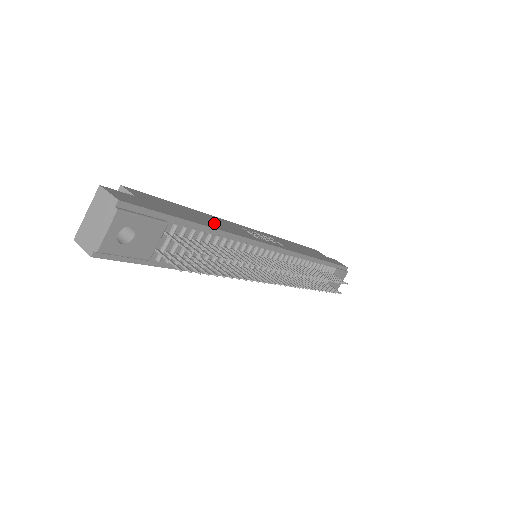
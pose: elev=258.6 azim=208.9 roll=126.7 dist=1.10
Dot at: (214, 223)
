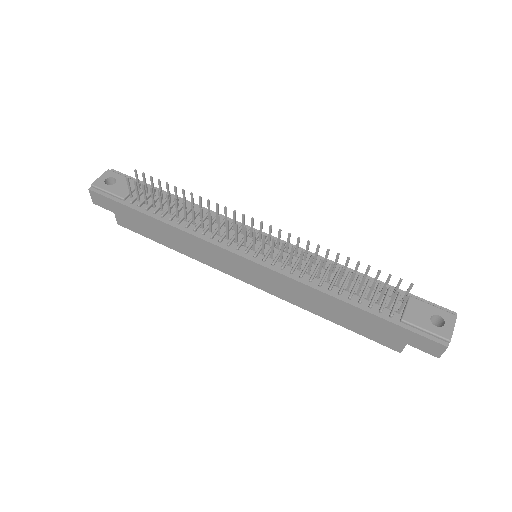
Dot at: occluded
